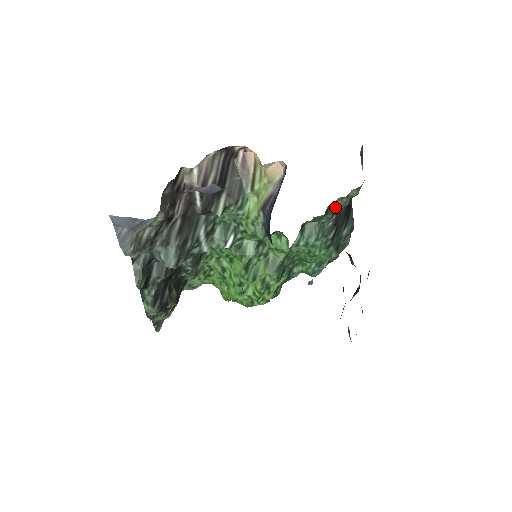
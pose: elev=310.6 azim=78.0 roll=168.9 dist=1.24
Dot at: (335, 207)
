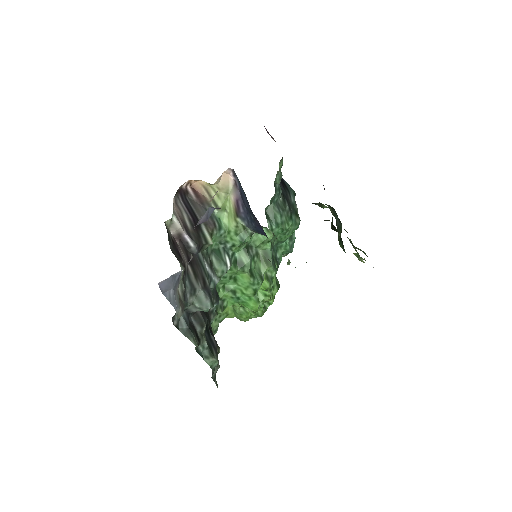
Dot at: (277, 183)
